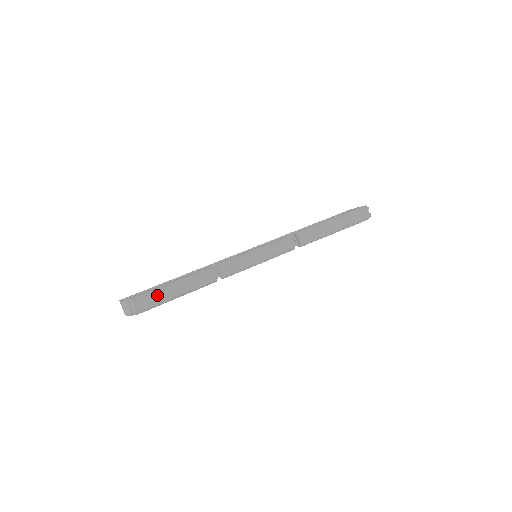
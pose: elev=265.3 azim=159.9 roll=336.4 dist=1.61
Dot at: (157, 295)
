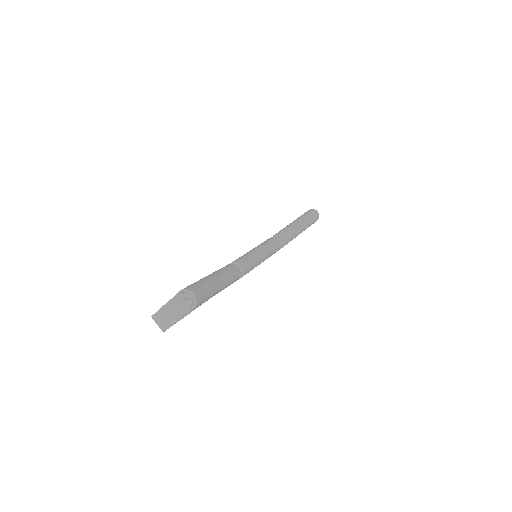
Dot at: (206, 284)
